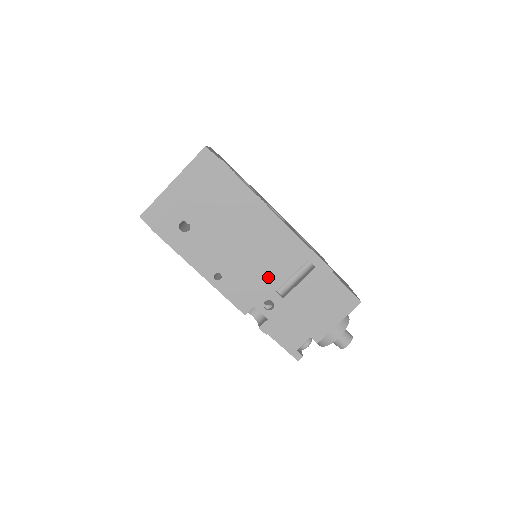
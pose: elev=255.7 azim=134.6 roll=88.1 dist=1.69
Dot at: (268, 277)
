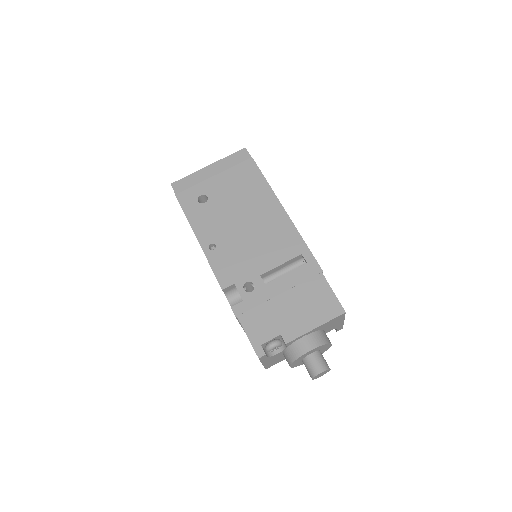
Dot at: (258, 260)
